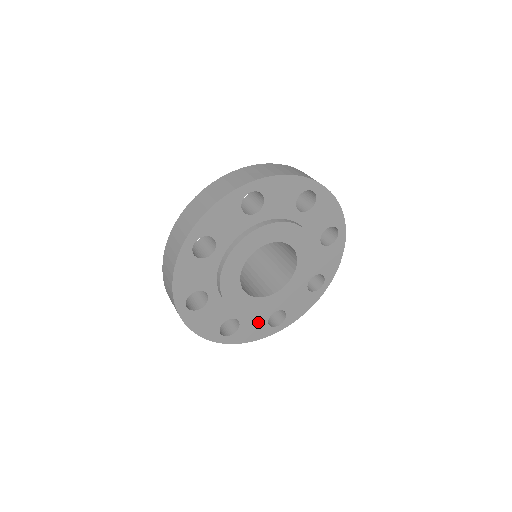
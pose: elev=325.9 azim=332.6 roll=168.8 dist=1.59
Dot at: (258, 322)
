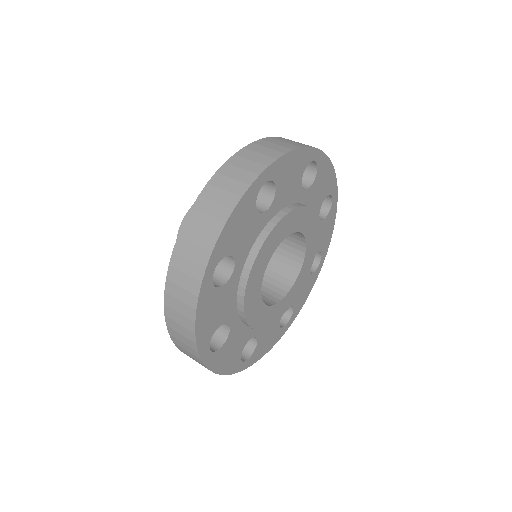
Dot at: (272, 329)
